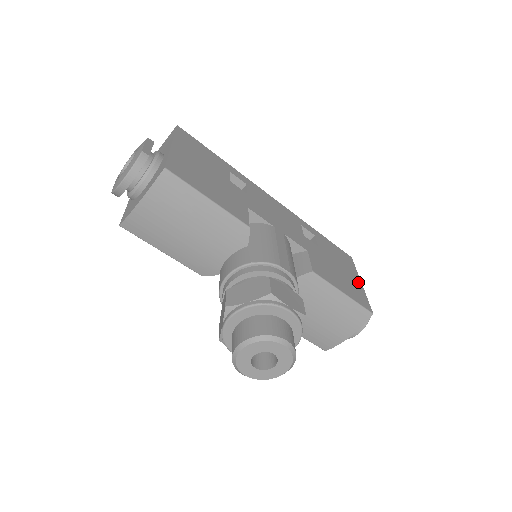
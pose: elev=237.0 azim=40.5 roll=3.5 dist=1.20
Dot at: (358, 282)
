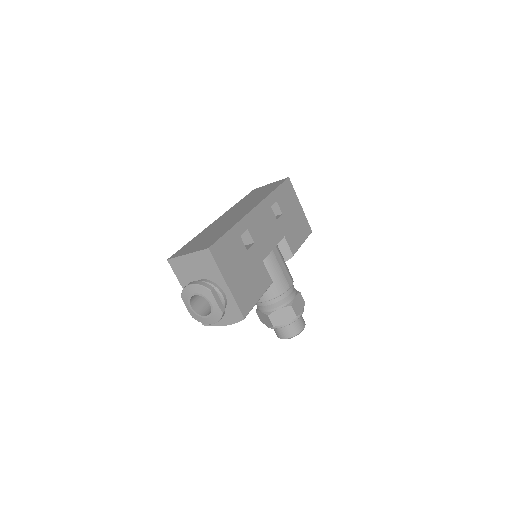
Dot at: (300, 208)
